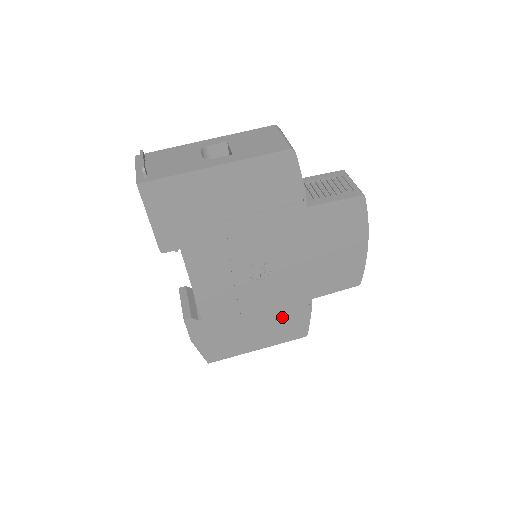
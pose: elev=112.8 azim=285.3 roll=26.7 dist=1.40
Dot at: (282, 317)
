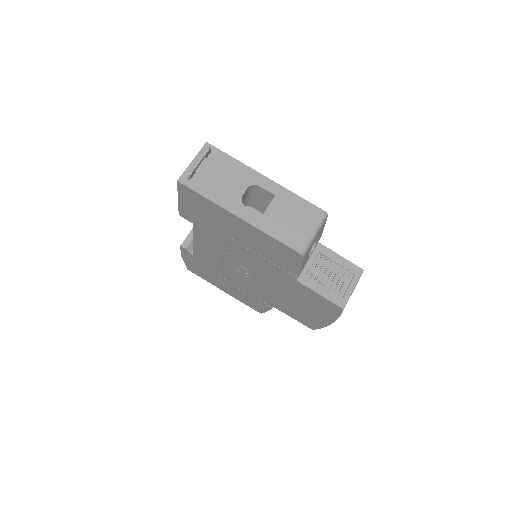
Dot at: (248, 296)
